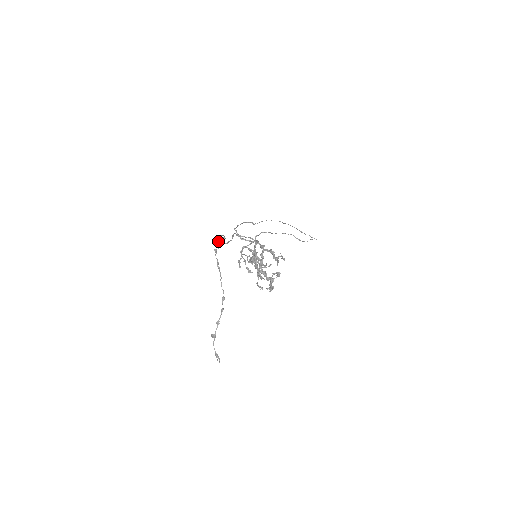
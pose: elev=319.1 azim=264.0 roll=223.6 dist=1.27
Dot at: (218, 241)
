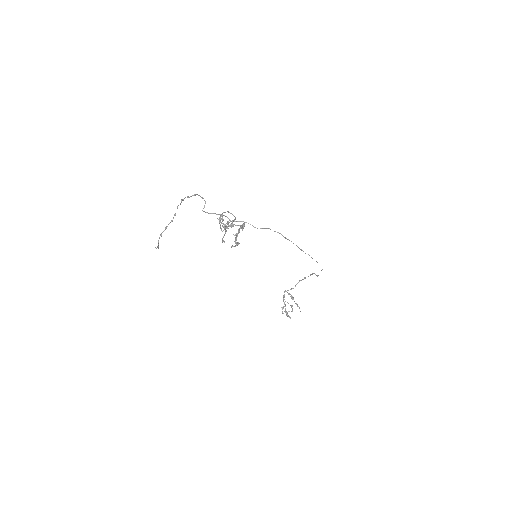
Dot at: (194, 195)
